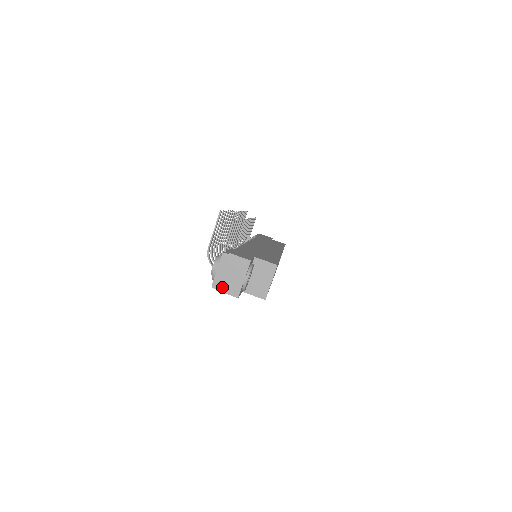
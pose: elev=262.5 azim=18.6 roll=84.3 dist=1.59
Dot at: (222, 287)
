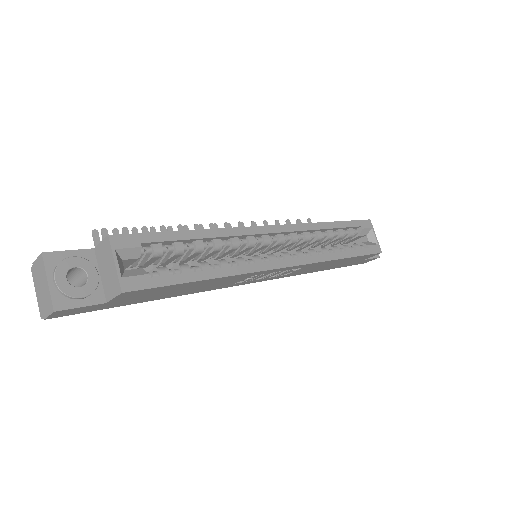
Dot at: (44, 311)
